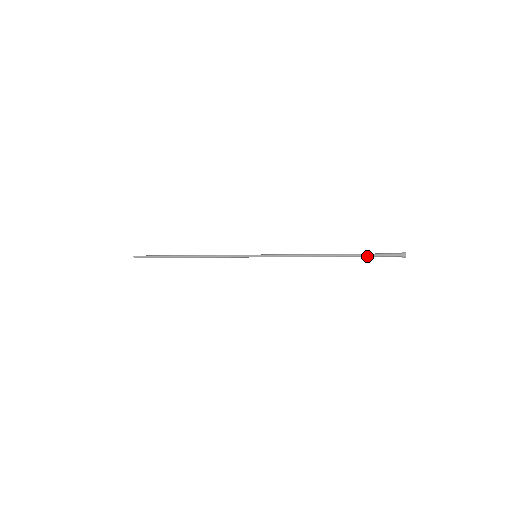
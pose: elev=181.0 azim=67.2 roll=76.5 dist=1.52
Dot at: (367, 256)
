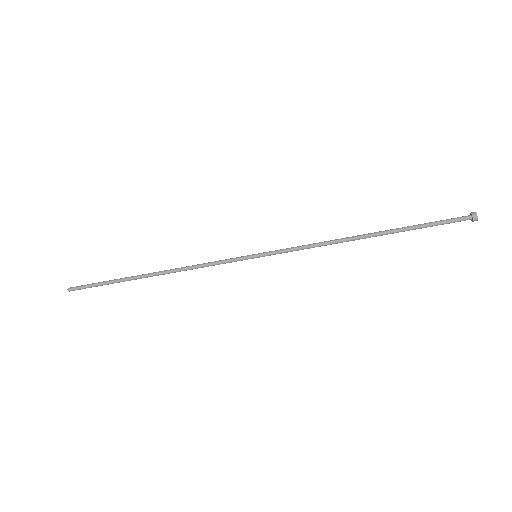
Dot at: (421, 227)
